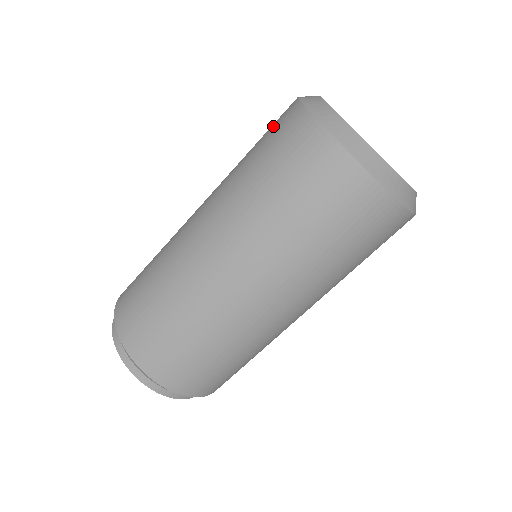
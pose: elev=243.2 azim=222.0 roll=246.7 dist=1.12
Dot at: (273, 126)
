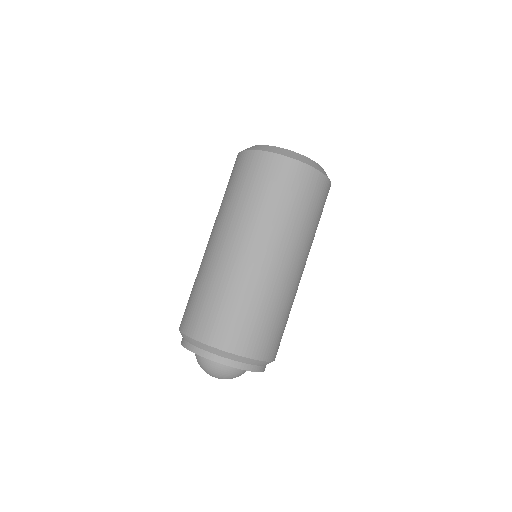
Dot at: occluded
